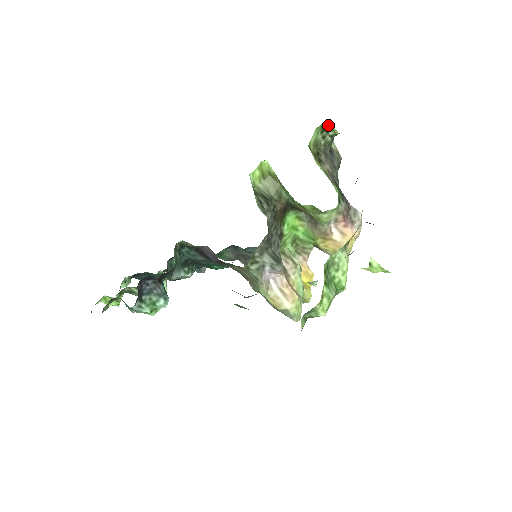
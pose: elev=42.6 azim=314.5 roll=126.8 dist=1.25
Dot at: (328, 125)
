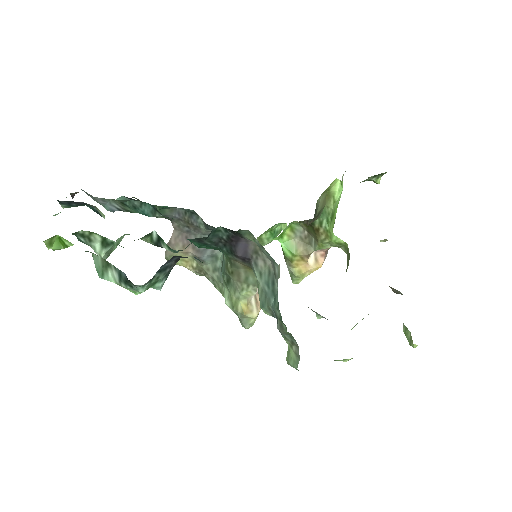
Dot at: (382, 174)
